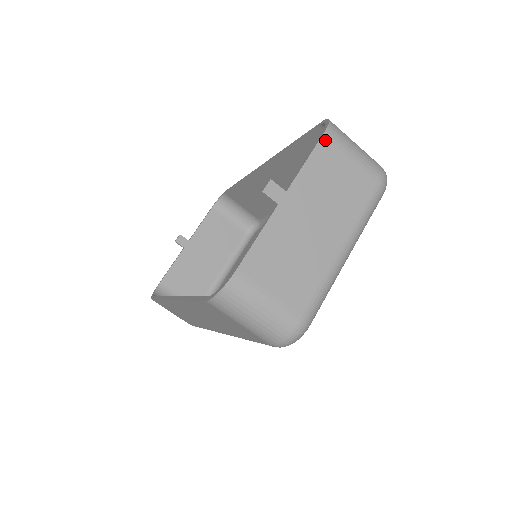
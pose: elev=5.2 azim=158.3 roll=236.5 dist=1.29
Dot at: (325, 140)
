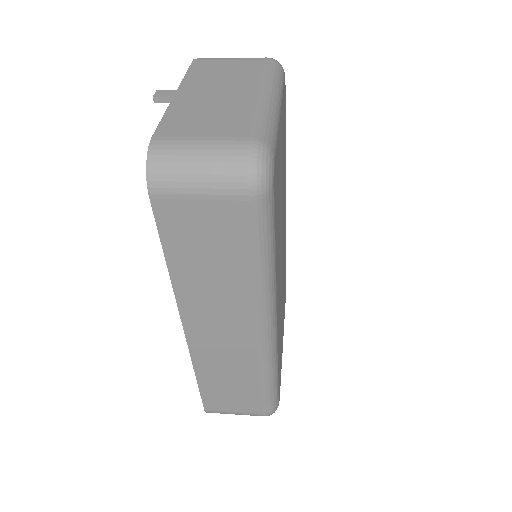
Dot at: (197, 62)
